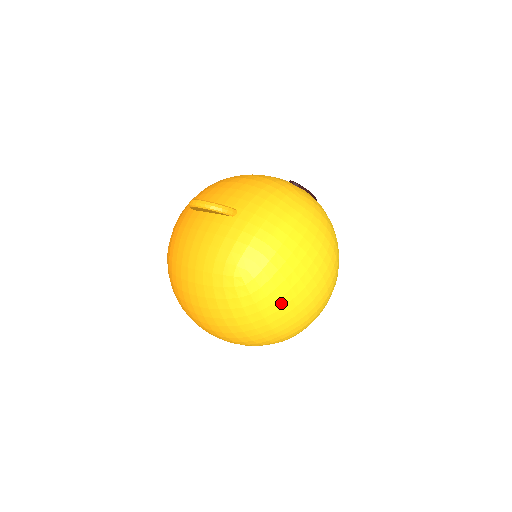
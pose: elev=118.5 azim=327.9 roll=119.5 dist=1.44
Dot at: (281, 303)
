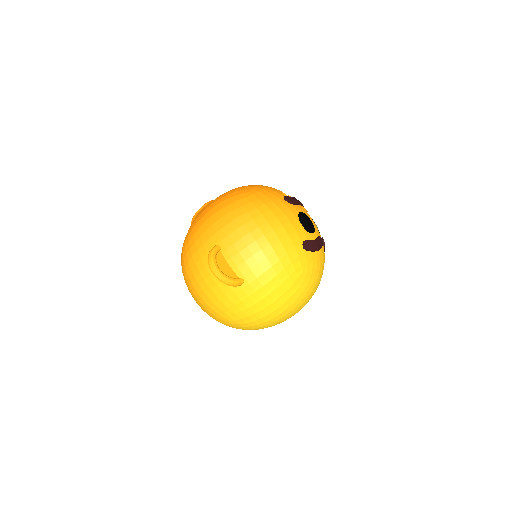
Dot at: occluded
